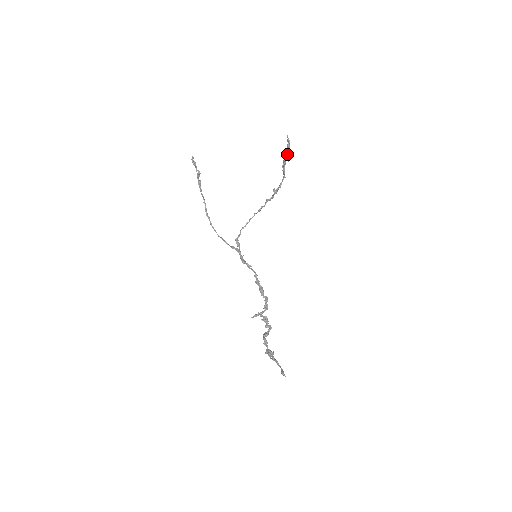
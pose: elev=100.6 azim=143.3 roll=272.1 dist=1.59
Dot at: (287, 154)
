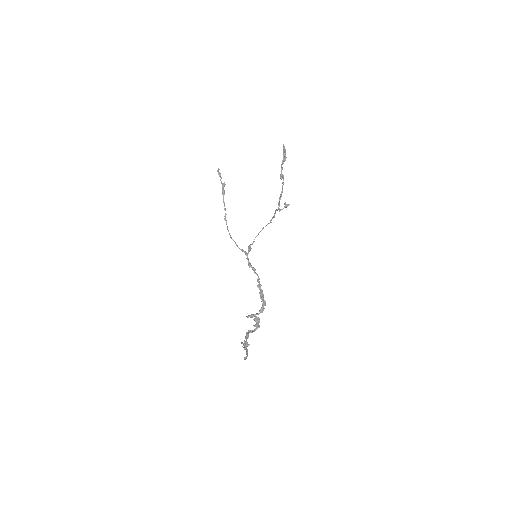
Dot at: (283, 160)
